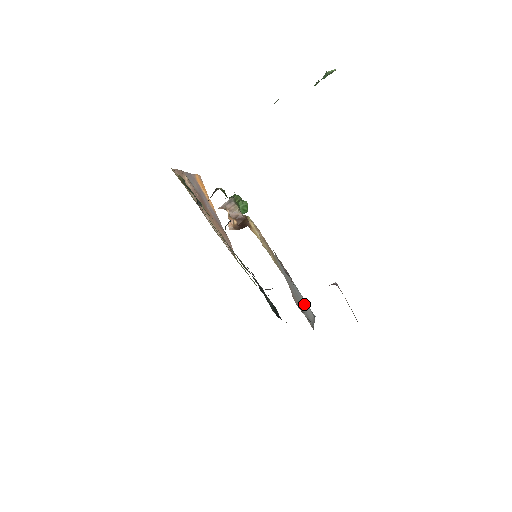
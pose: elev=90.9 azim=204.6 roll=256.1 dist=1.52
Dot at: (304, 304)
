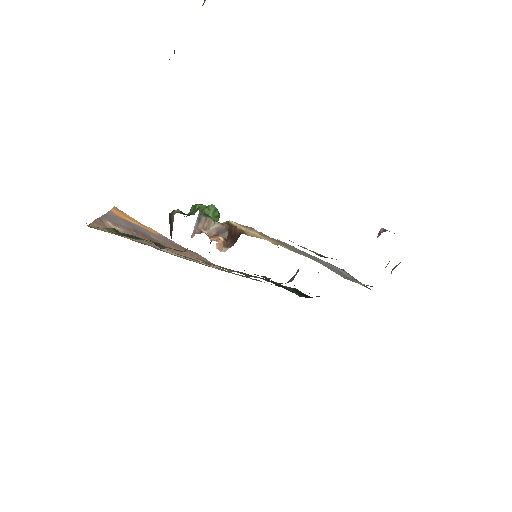
Dot at: (335, 268)
